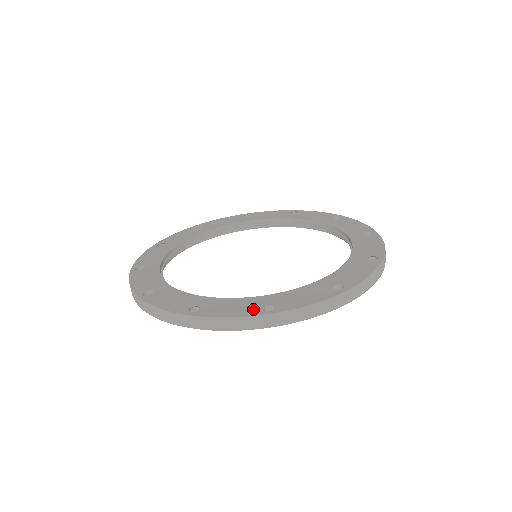
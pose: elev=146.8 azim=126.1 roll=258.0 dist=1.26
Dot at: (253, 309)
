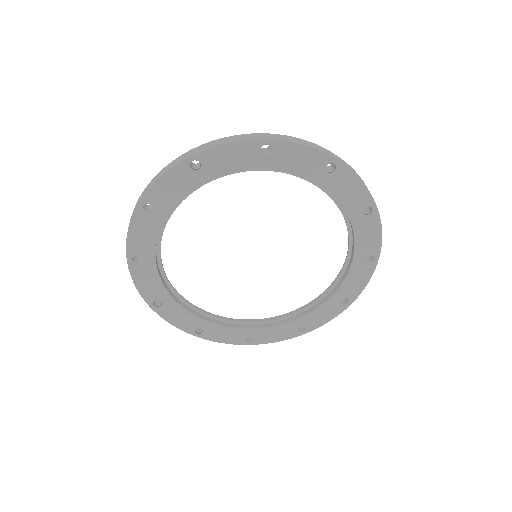
Dot at: occluded
